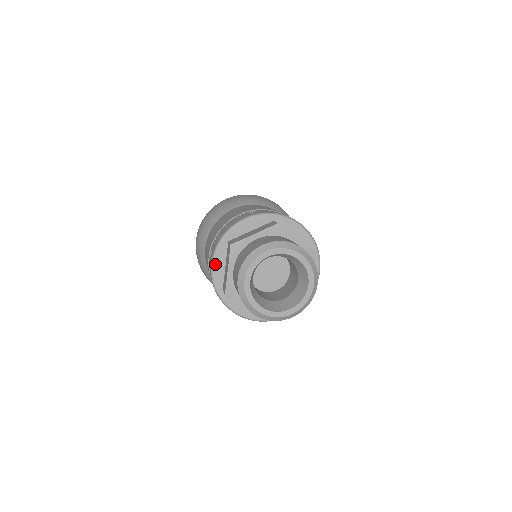
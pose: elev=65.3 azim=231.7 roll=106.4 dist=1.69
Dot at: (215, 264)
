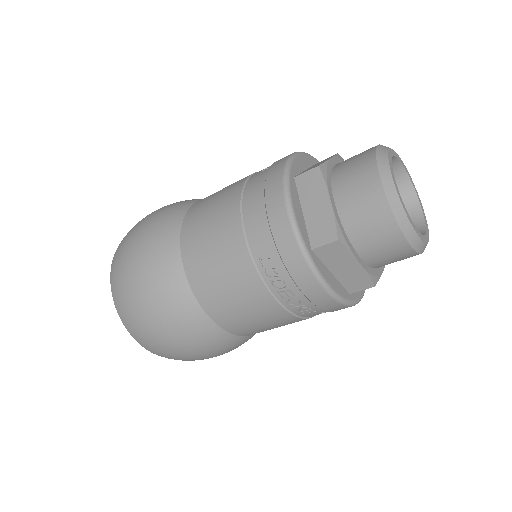
Dot at: (299, 156)
